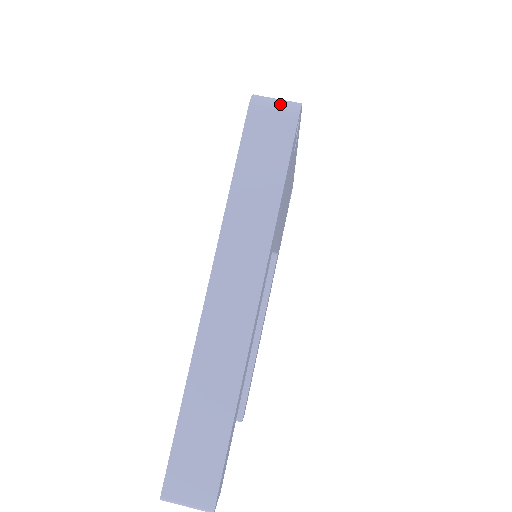
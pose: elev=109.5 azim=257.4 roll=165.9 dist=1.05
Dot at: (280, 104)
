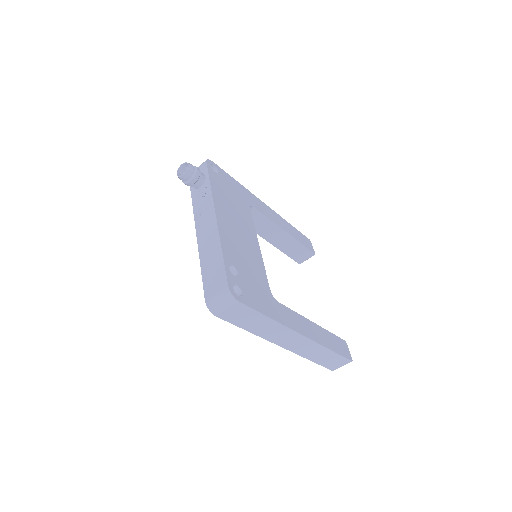
Dot at: (225, 304)
